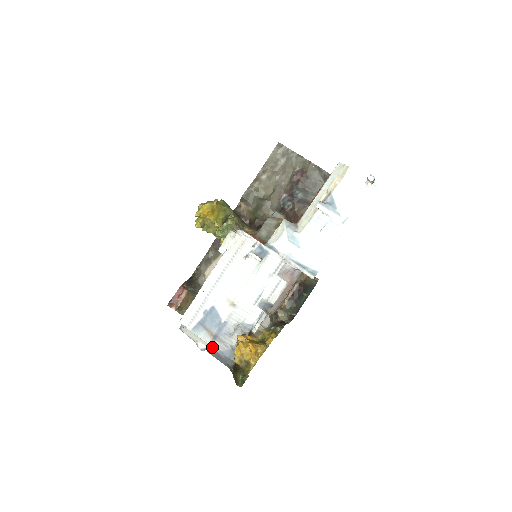
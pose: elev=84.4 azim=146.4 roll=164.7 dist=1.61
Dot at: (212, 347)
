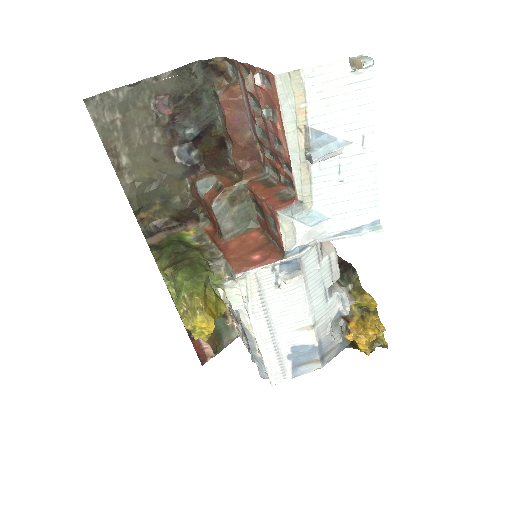
Dot at: occluded
